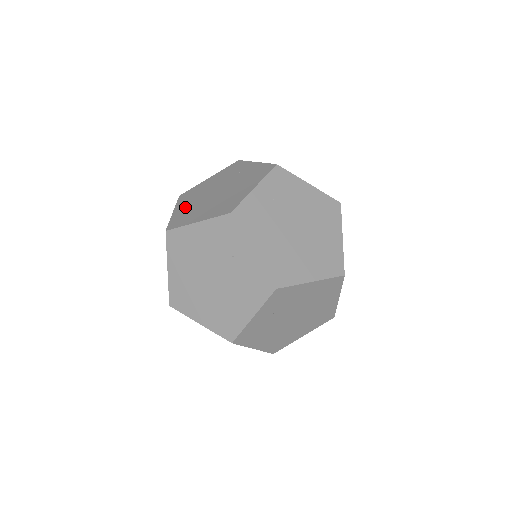
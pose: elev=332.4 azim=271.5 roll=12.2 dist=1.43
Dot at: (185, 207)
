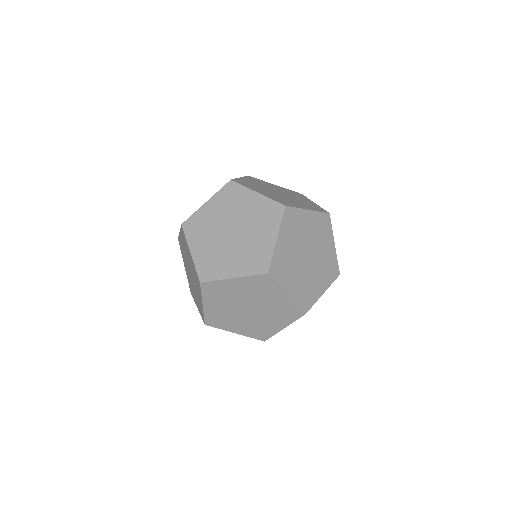
Dot at: (203, 249)
